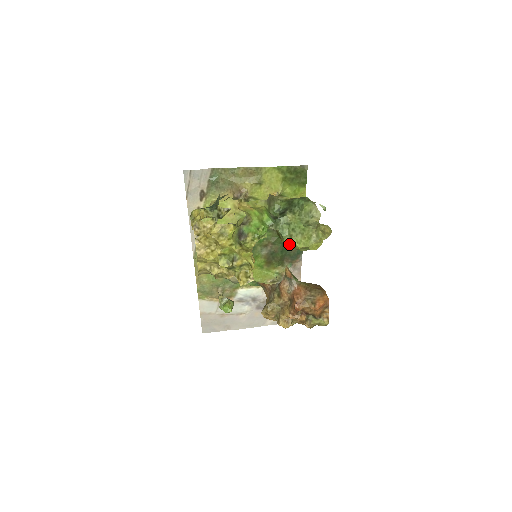
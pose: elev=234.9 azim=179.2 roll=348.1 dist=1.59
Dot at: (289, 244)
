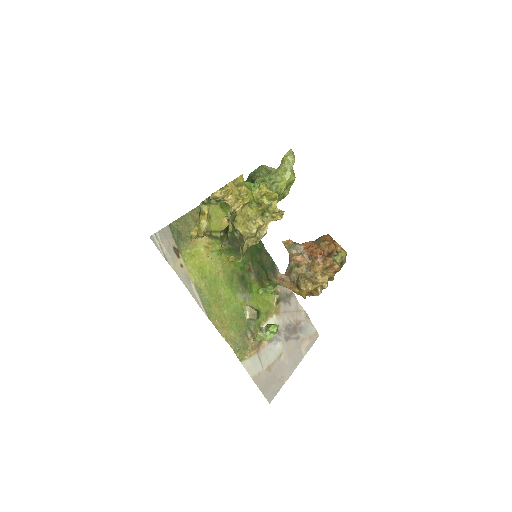
Dot at: (277, 189)
